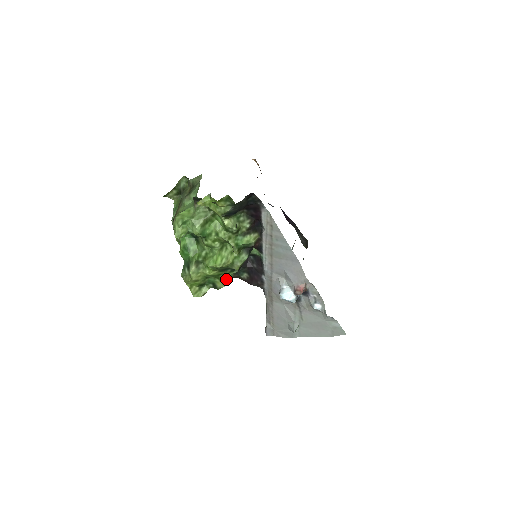
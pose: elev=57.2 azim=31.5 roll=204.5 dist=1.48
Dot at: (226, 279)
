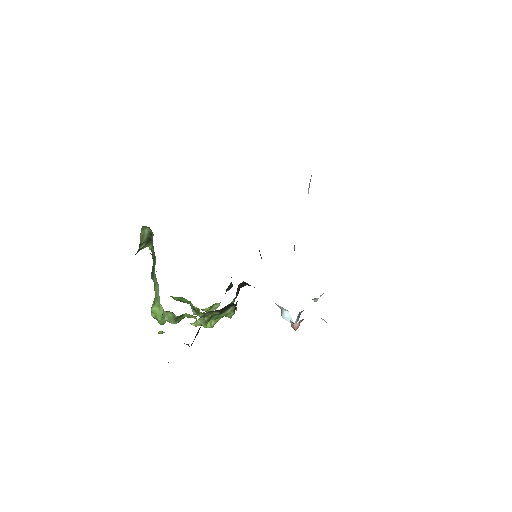
Dot at: occluded
